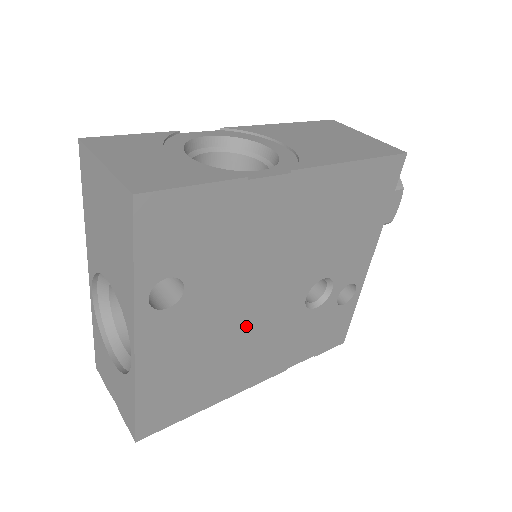
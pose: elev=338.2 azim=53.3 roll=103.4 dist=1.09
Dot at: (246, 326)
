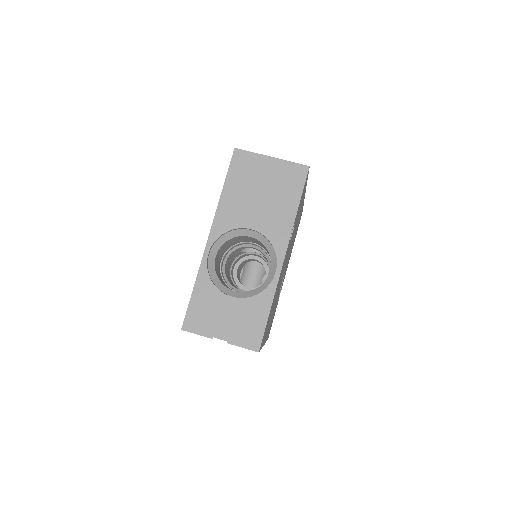
Dot at: occluded
